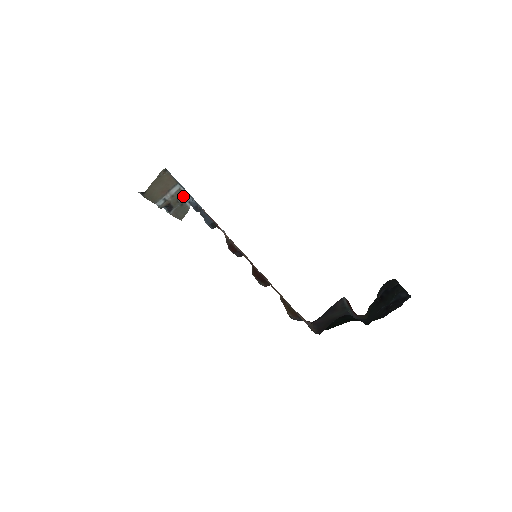
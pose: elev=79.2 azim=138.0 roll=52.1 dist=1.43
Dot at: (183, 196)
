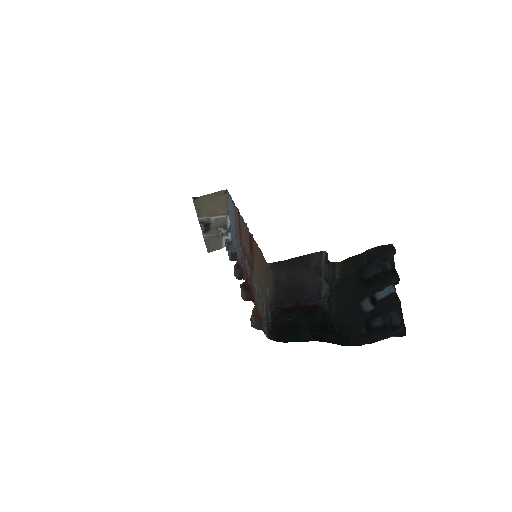
Dot at: (225, 228)
